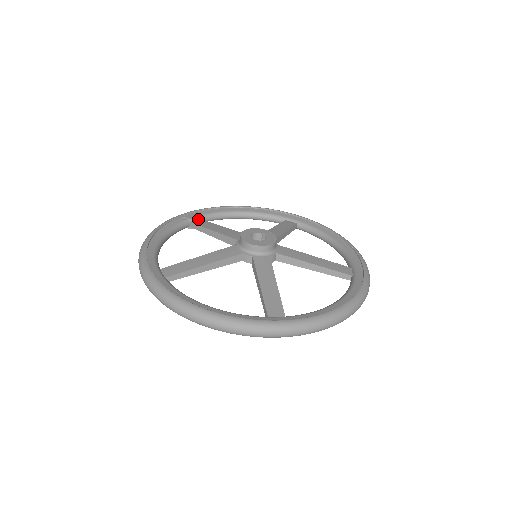
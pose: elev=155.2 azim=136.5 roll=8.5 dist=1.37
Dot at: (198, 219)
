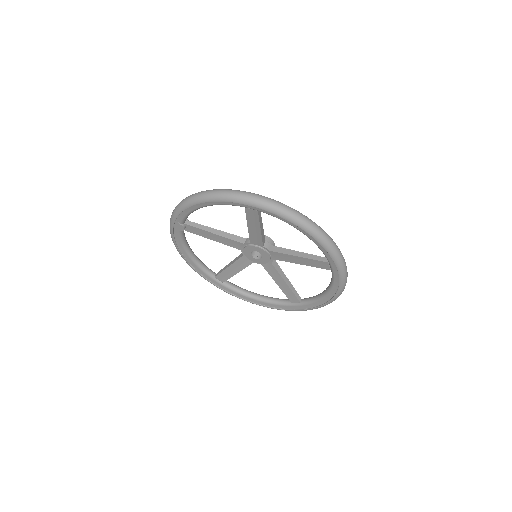
Dot at: occluded
